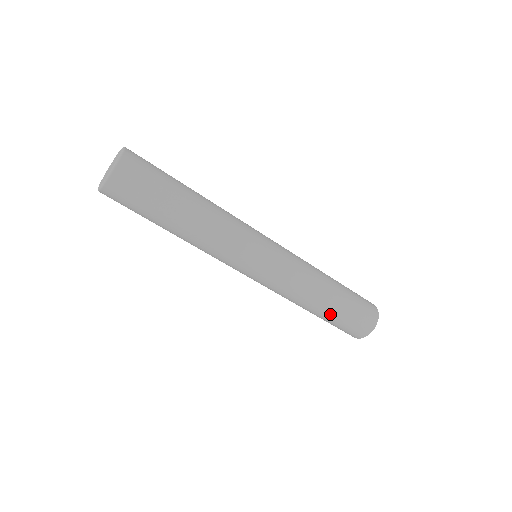
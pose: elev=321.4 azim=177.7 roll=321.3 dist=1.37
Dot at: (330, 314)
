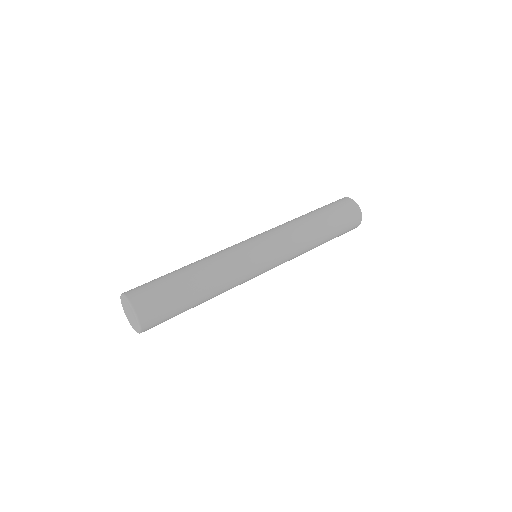
Dot at: (330, 236)
